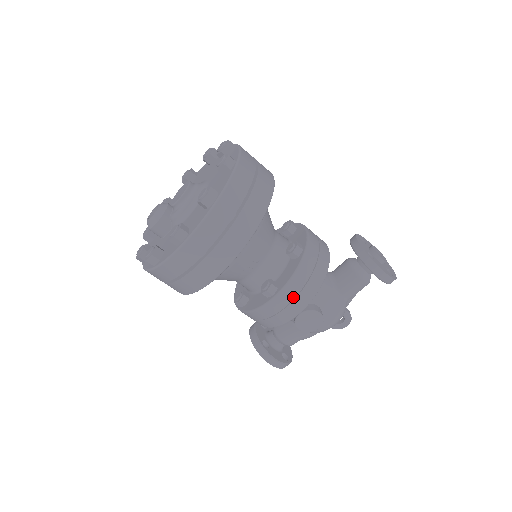
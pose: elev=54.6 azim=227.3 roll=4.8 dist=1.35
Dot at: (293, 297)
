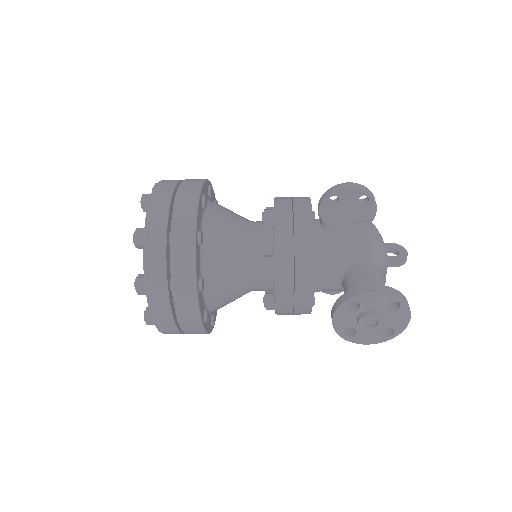
Dot at: occluded
